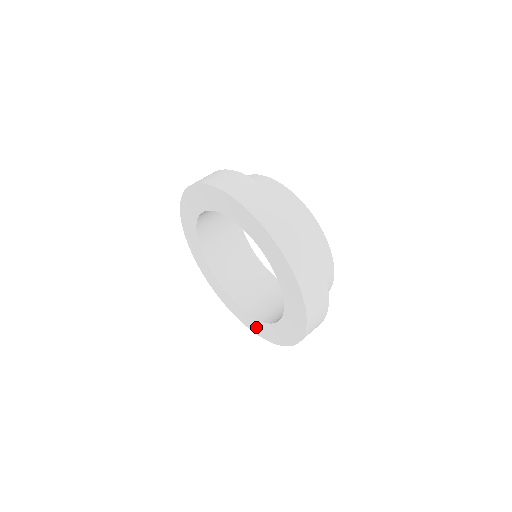
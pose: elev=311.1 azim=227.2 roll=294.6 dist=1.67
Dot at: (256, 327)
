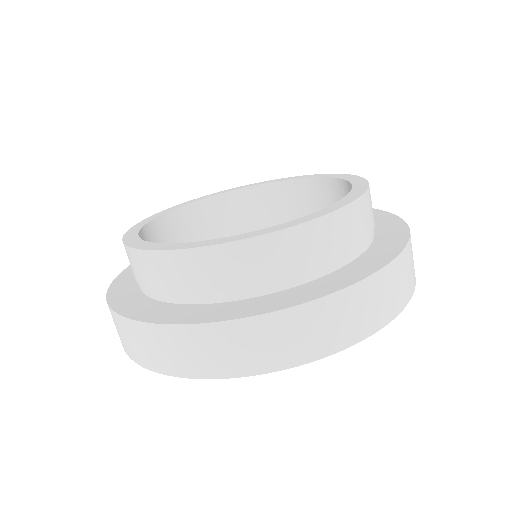
Dot at: occluded
